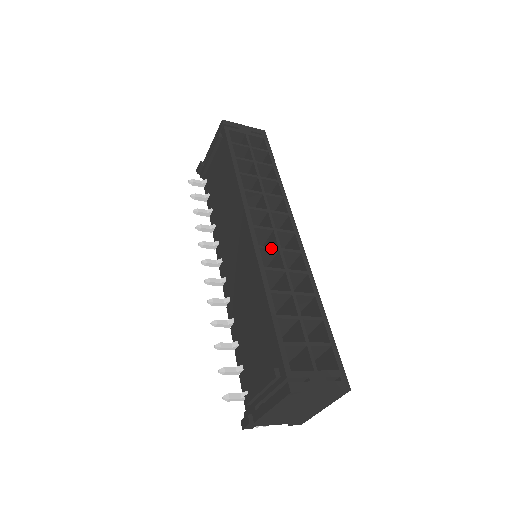
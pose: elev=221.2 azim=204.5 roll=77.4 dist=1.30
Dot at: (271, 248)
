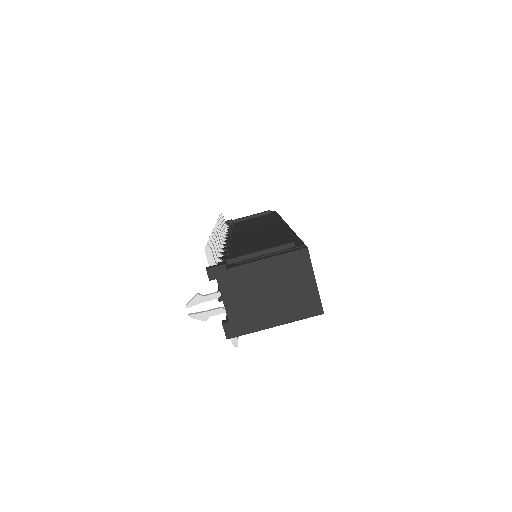
Dot at: occluded
